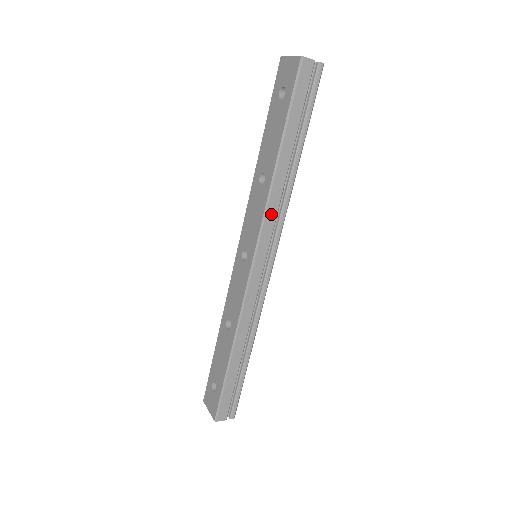
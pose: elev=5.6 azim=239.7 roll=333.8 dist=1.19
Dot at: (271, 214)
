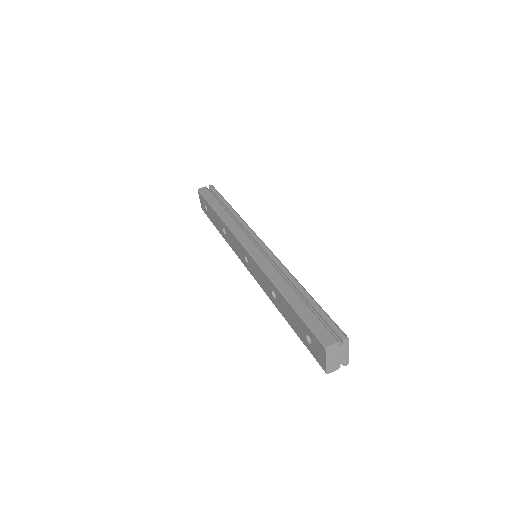
Dot at: occluded
